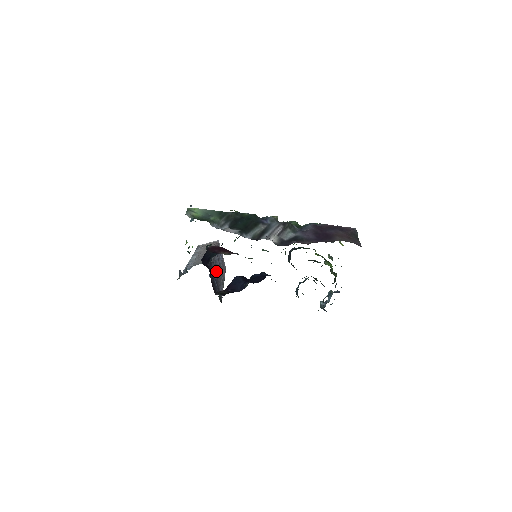
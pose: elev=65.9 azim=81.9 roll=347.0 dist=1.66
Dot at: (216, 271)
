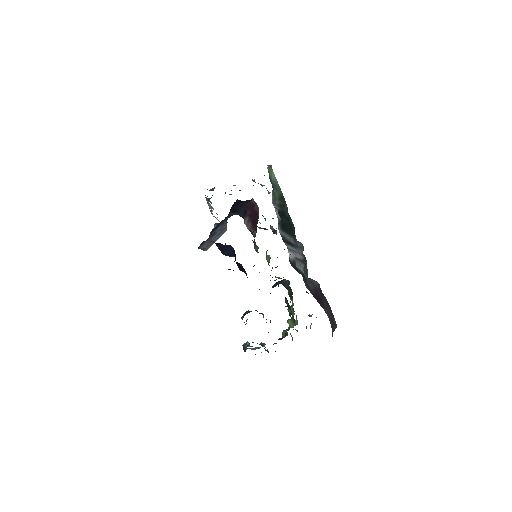
Dot at: (218, 230)
